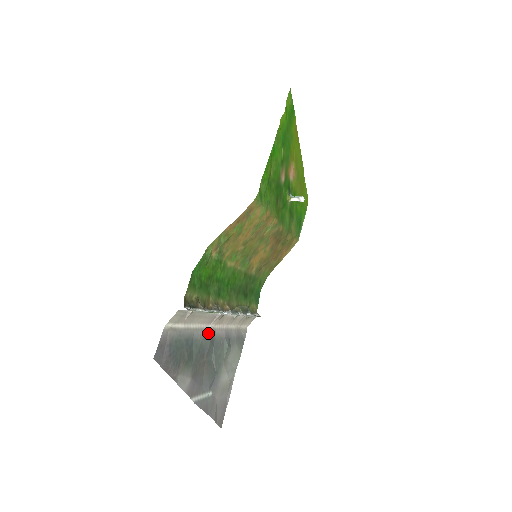
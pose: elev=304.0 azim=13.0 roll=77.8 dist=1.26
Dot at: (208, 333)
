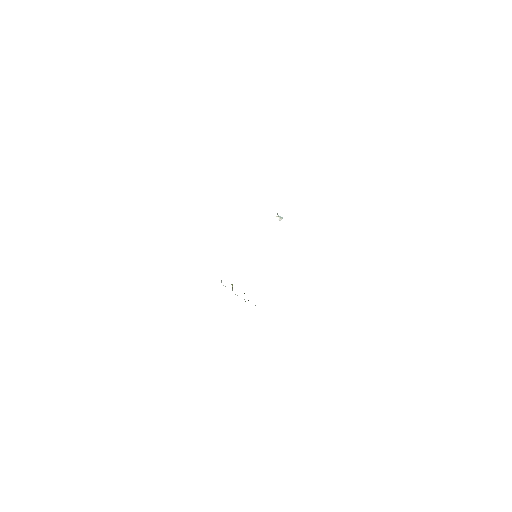
Dot at: occluded
